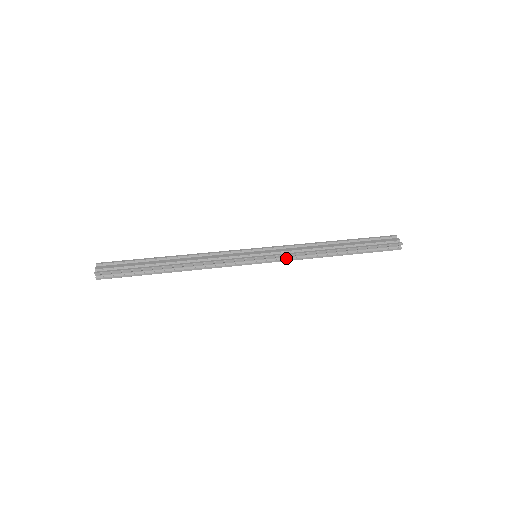
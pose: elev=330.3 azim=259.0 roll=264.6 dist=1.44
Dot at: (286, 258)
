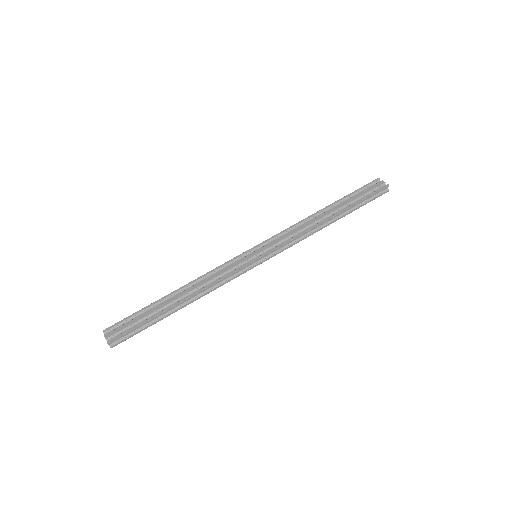
Dot at: (286, 246)
